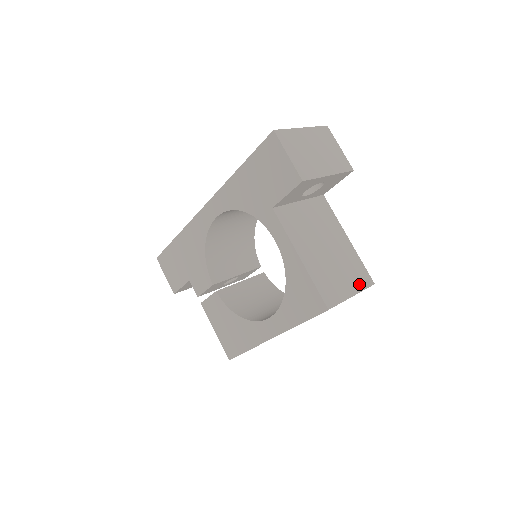
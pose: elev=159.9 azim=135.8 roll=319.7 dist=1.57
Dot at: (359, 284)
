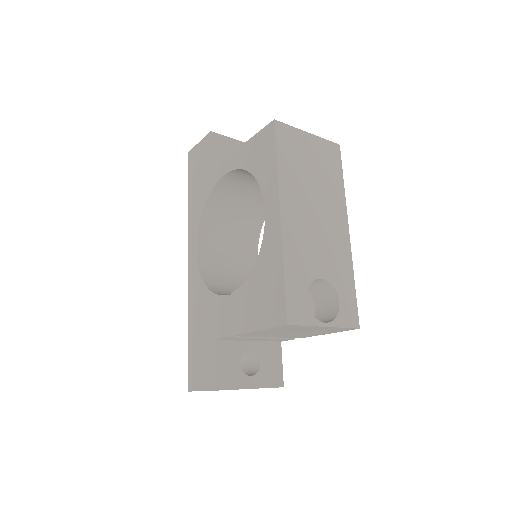
Dot at: occluded
